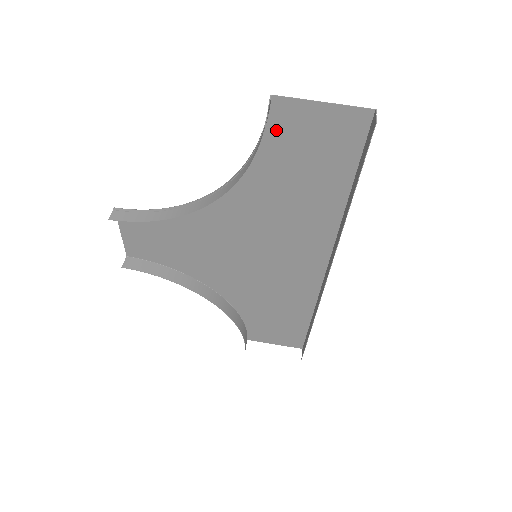
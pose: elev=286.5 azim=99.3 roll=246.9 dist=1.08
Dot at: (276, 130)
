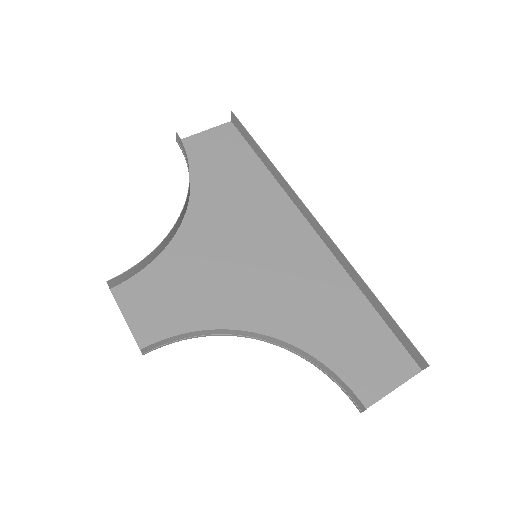
Dot at: (192, 156)
